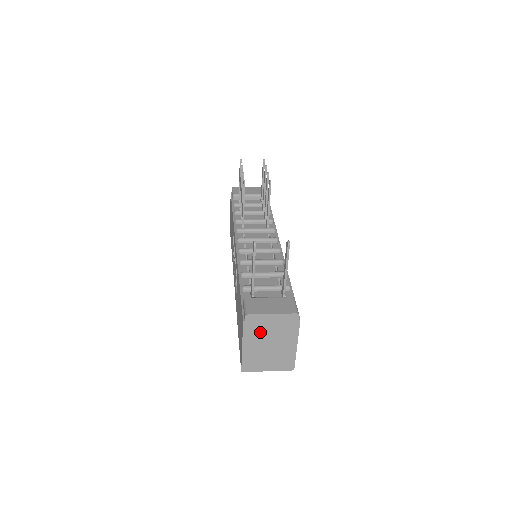
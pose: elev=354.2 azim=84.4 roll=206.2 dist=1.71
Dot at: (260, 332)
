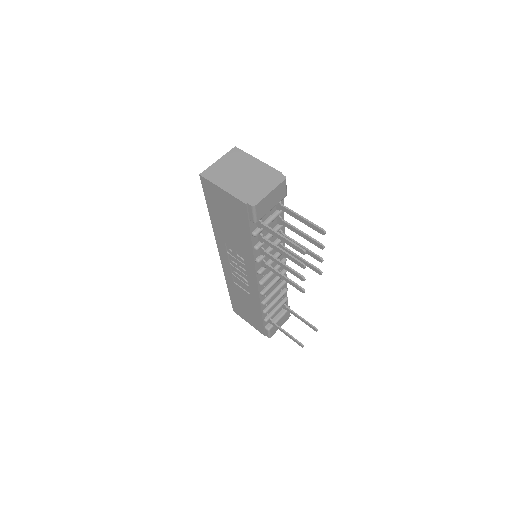
Dot at: occluded
